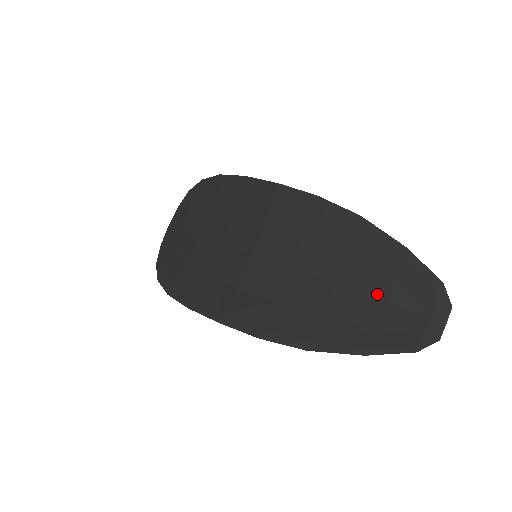
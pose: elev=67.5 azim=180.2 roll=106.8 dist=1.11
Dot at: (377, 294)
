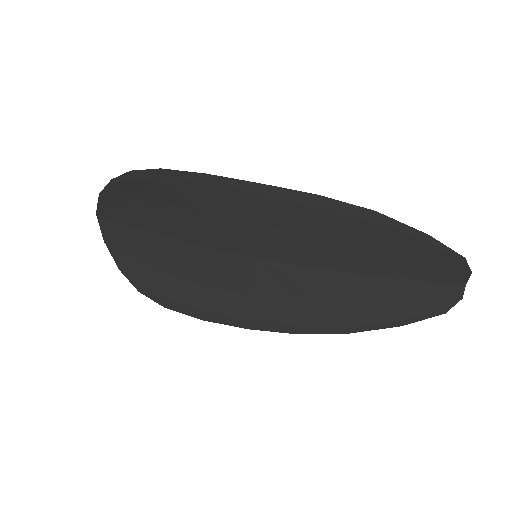
Dot at: (402, 275)
